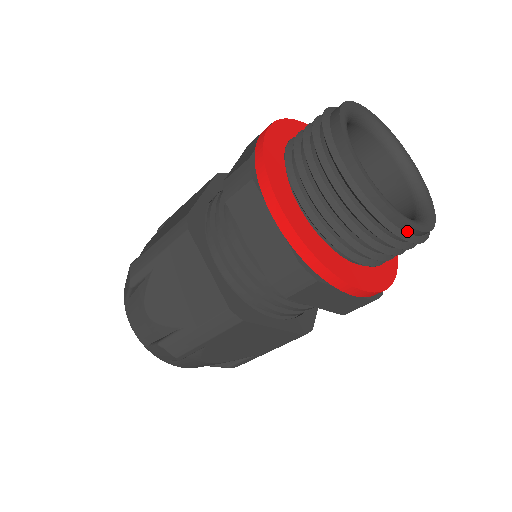
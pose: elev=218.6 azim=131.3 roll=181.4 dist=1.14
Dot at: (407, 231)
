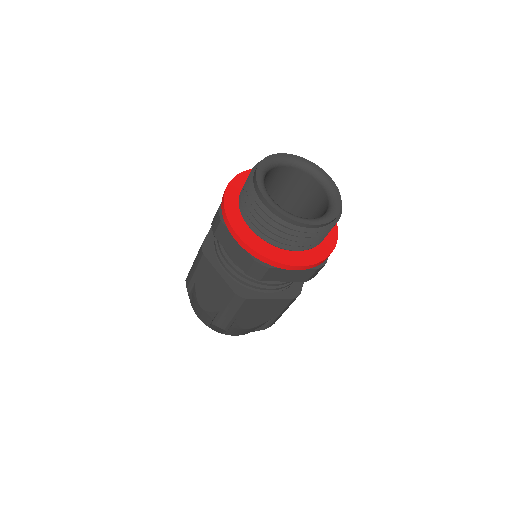
Dot at: (310, 227)
